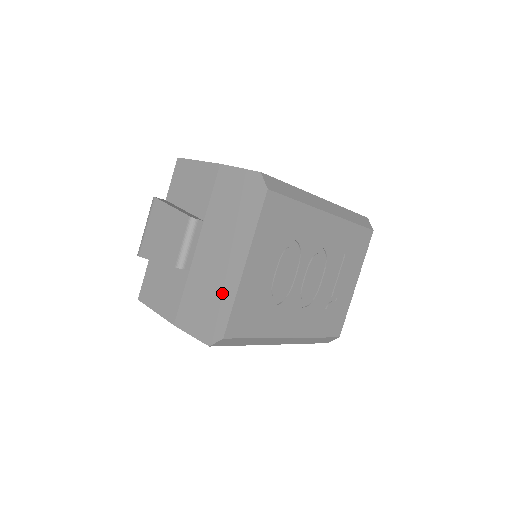
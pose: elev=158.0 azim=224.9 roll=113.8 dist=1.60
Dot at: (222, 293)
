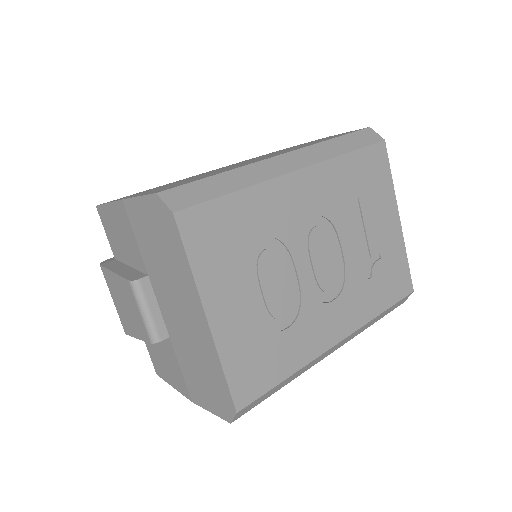
Dot at: (207, 359)
